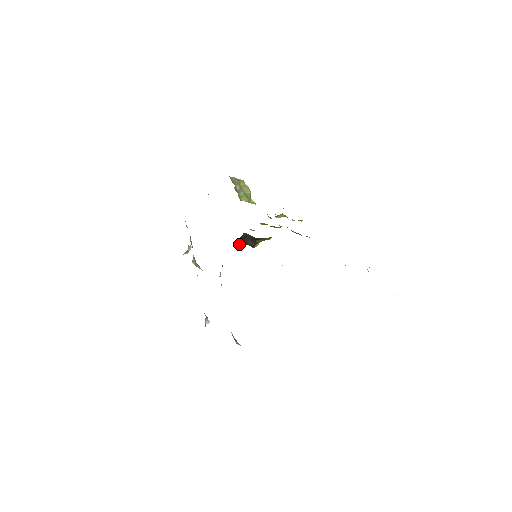
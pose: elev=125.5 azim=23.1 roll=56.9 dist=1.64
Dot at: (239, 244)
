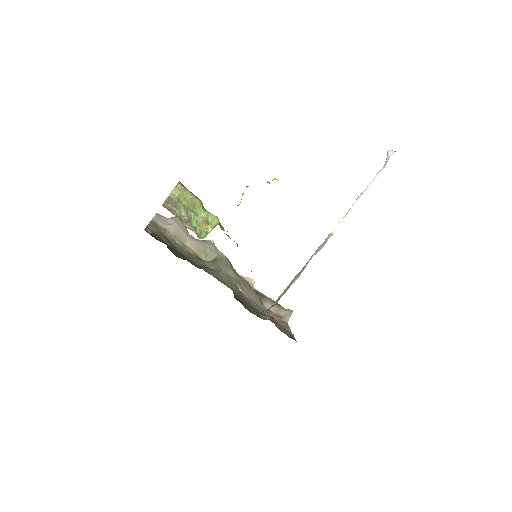
Dot at: occluded
